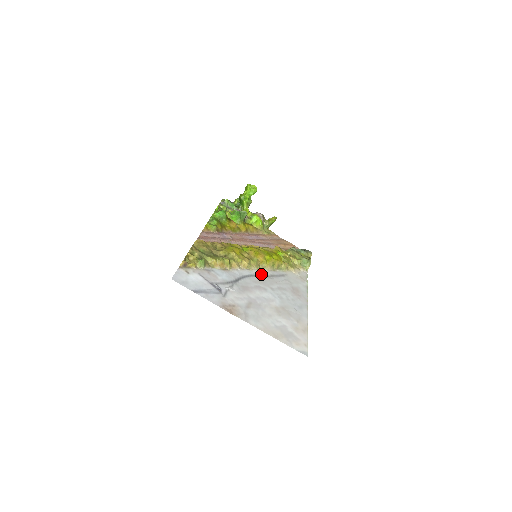
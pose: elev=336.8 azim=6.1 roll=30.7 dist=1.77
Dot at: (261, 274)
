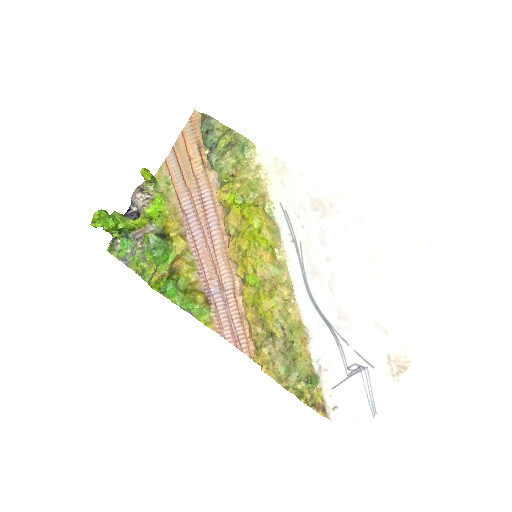
Dot at: (297, 264)
